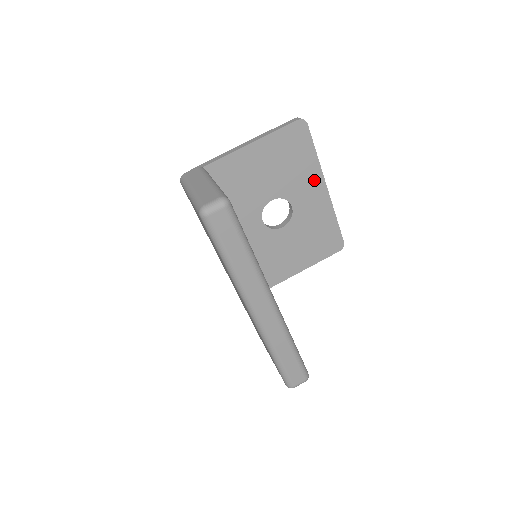
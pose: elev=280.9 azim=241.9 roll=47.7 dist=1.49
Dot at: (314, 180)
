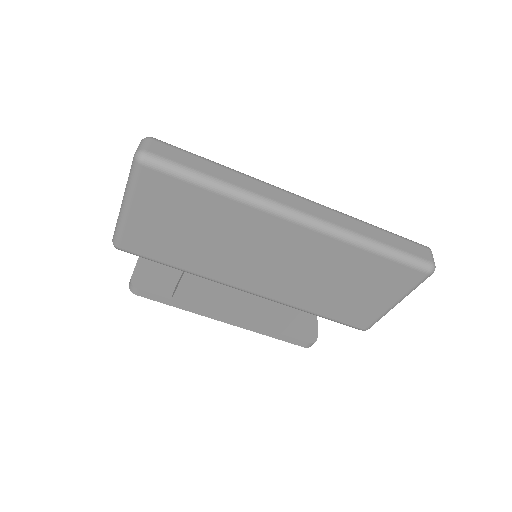
Dot at: occluded
